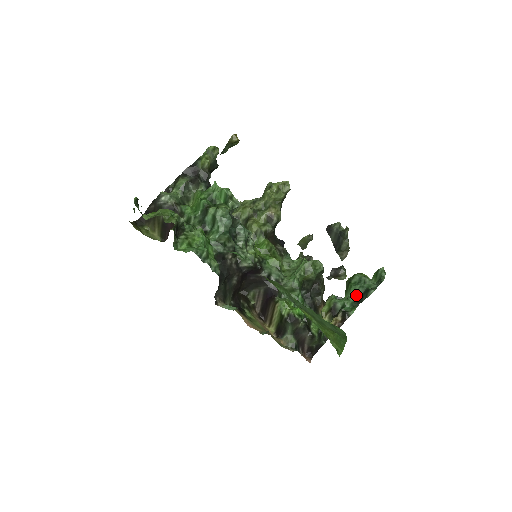
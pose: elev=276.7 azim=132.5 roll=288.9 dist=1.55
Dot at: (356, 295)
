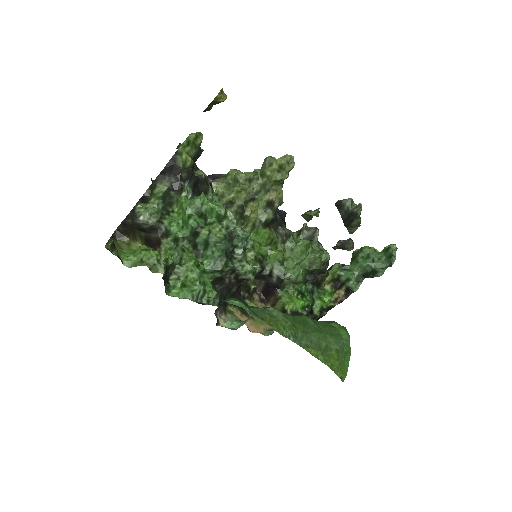
Dot at: (362, 270)
